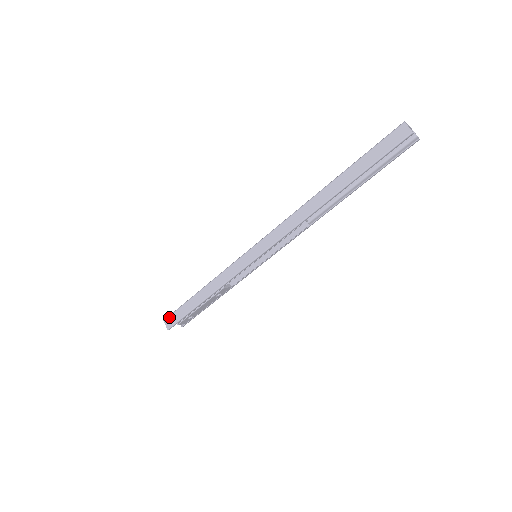
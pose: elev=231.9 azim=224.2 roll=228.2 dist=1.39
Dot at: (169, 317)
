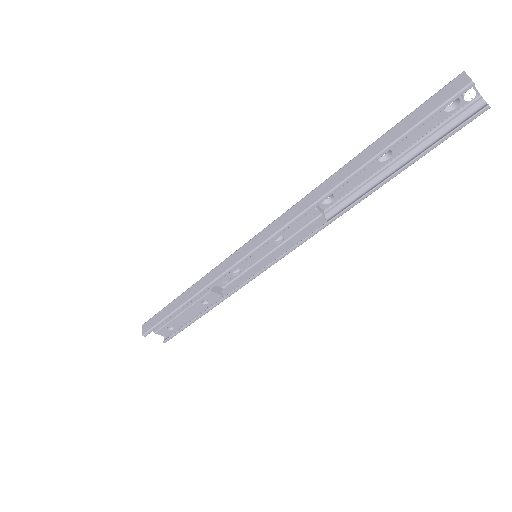
Dot at: (149, 320)
